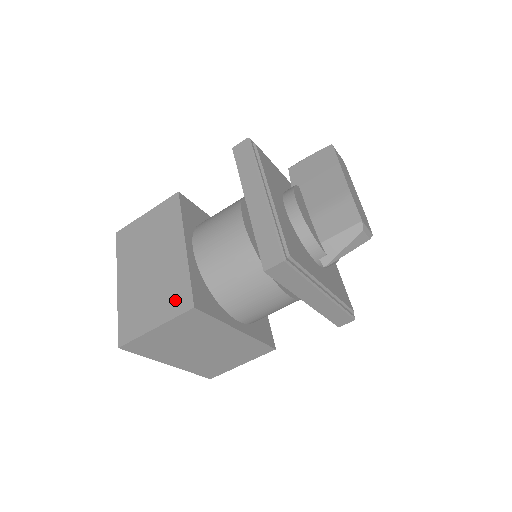
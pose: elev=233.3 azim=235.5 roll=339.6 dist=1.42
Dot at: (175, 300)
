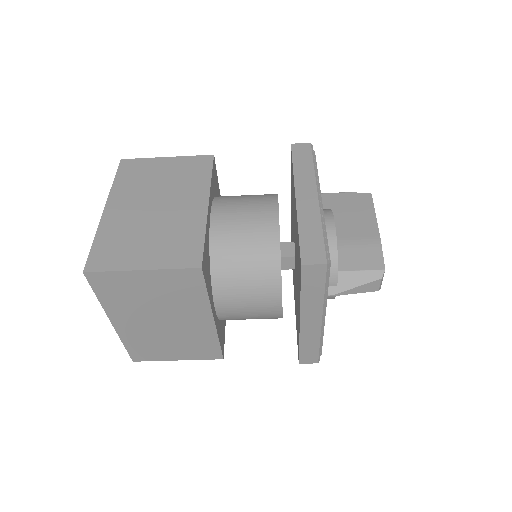
Dot at: (179, 252)
